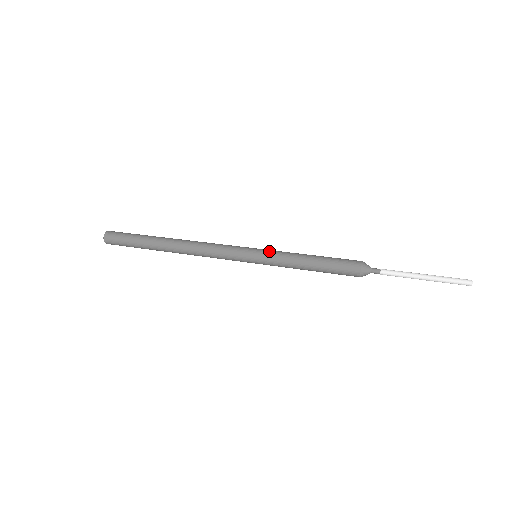
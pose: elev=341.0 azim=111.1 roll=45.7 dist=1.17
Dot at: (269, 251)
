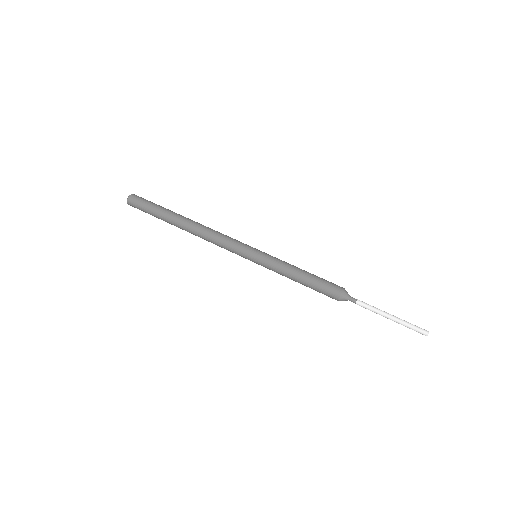
Dot at: (267, 257)
